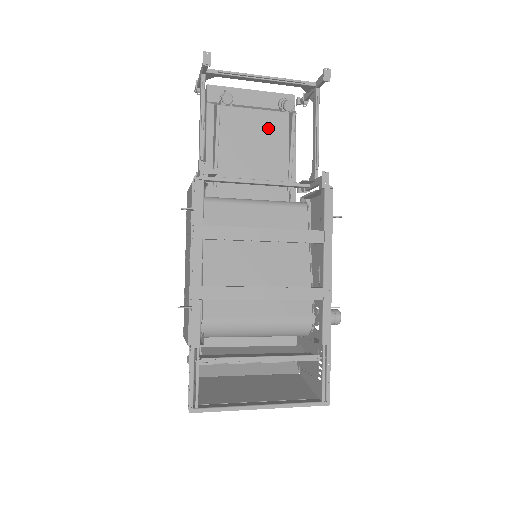
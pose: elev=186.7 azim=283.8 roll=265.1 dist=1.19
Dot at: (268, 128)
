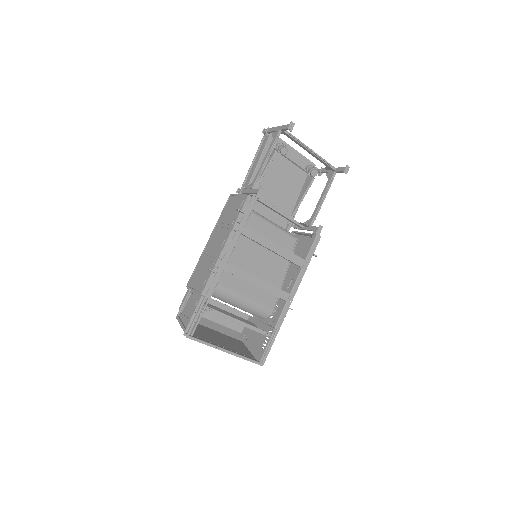
Dot at: (293, 178)
